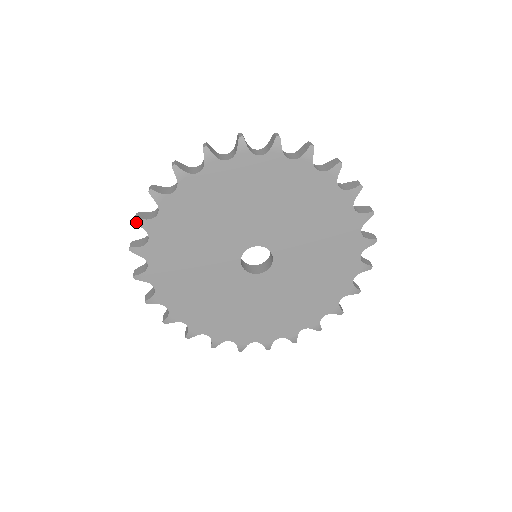
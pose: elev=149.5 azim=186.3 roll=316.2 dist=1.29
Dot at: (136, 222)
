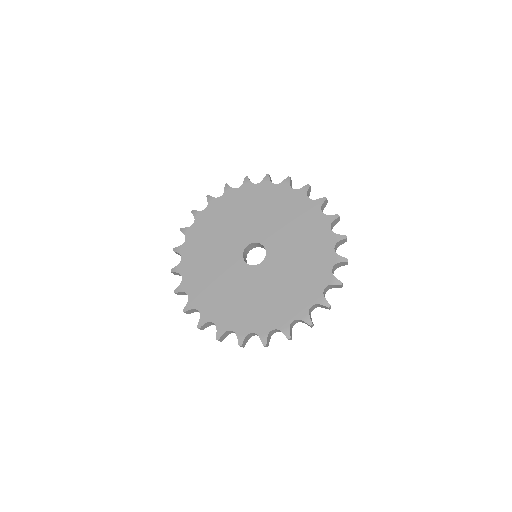
Dot at: (185, 312)
